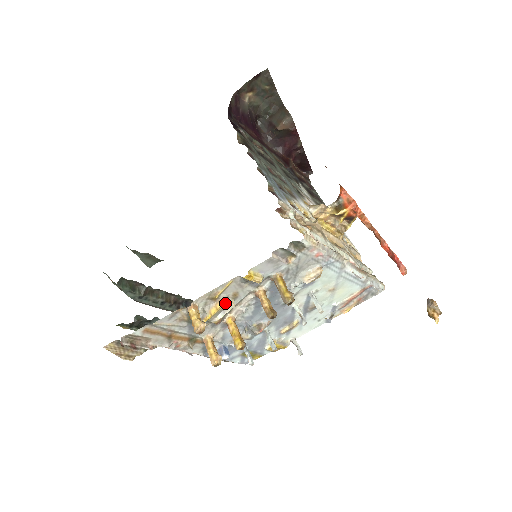
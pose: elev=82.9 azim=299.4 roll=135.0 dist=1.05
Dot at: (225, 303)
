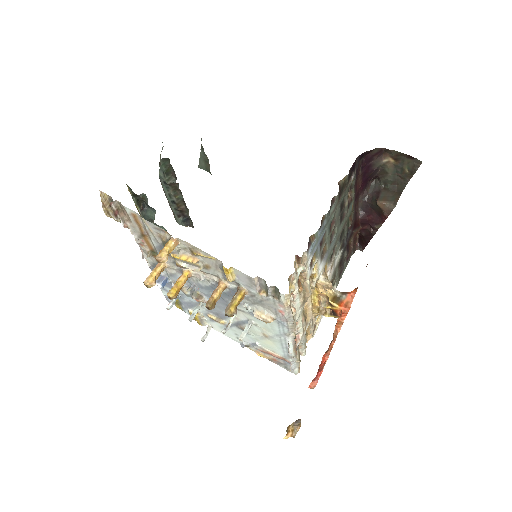
Dot at: (196, 263)
